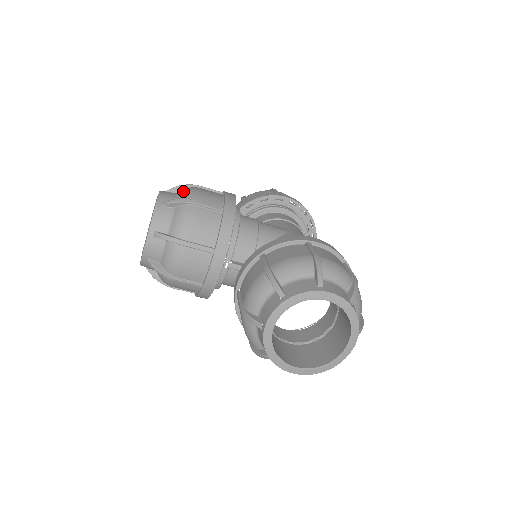
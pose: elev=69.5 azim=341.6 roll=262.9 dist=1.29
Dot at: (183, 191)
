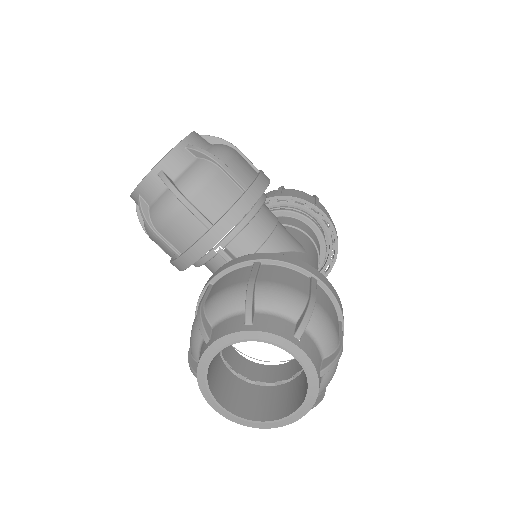
Dot at: (218, 145)
